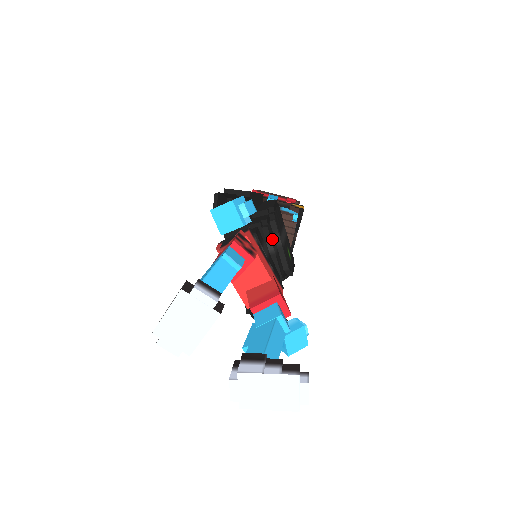
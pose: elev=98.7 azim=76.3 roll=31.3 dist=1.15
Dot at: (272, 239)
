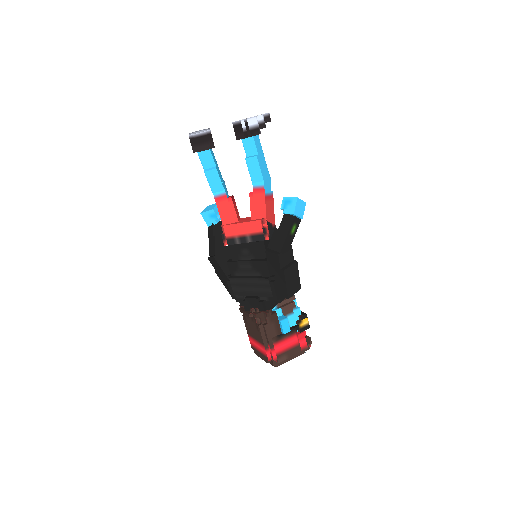
Dot at: occluded
